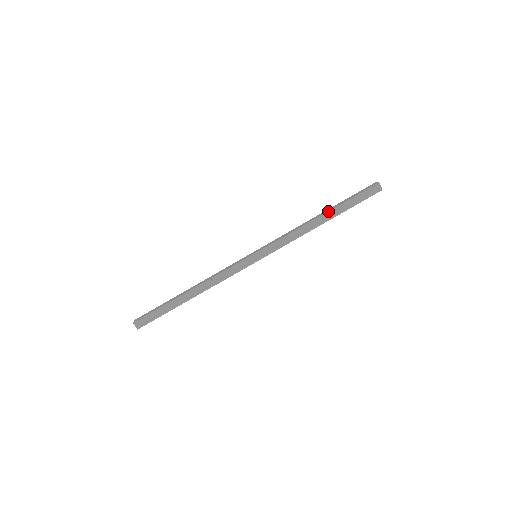
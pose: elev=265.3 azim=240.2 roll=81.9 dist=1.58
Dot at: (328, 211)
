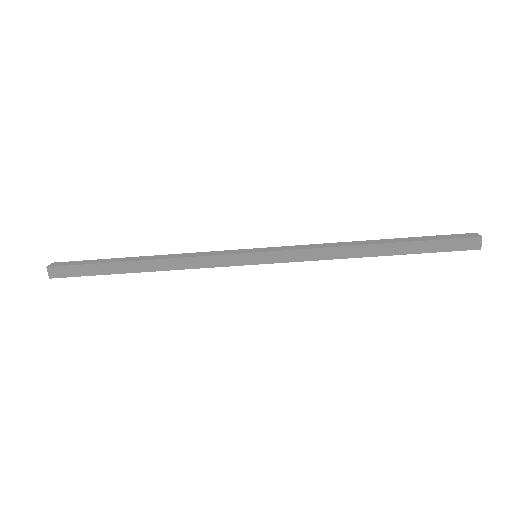
Dot at: (388, 243)
